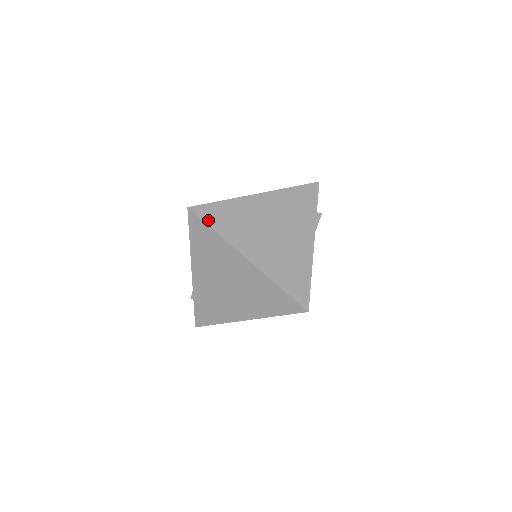
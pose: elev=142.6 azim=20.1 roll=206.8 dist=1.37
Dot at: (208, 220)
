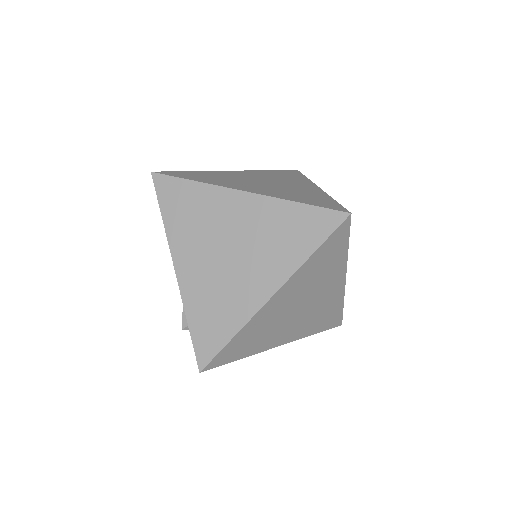
Dot at: (180, 176)
